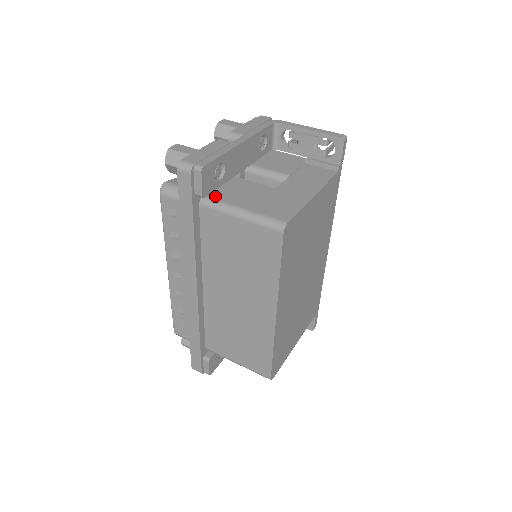
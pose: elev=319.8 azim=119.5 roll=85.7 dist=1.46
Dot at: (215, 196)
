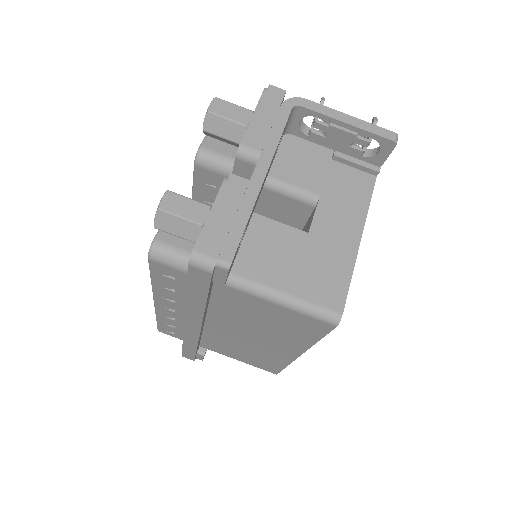
Dot at: (235, 267)
